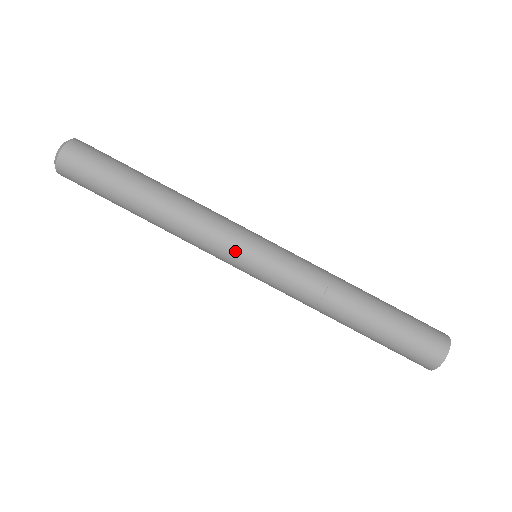
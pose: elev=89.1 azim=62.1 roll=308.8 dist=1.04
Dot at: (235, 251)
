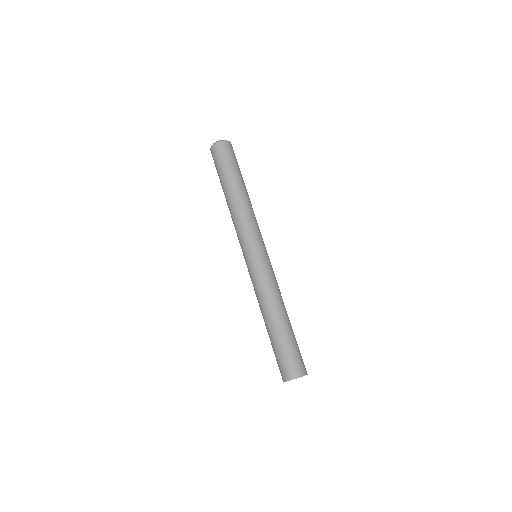
Dot at: (252, 242)
